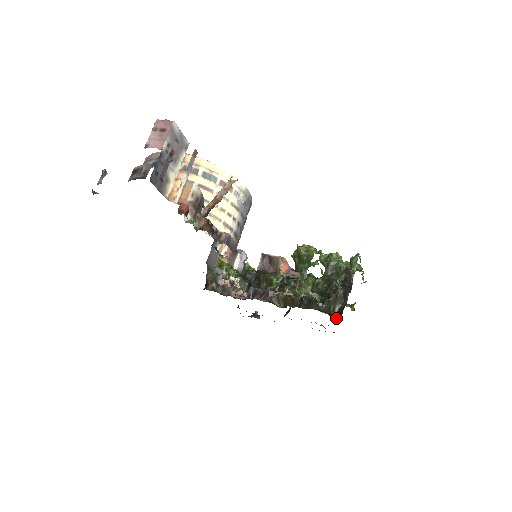
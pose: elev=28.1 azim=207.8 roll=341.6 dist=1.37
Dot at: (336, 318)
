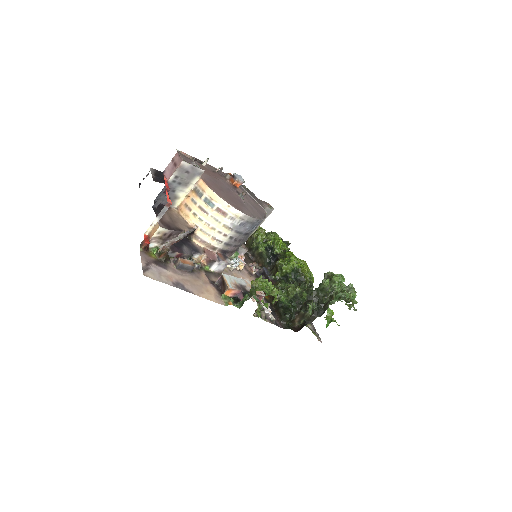
Dot at: (296, 328)
